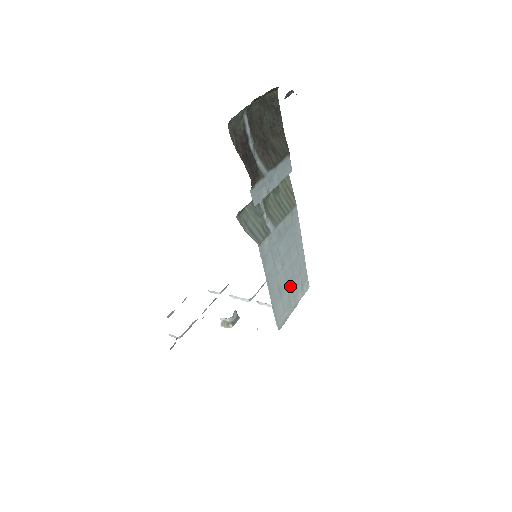
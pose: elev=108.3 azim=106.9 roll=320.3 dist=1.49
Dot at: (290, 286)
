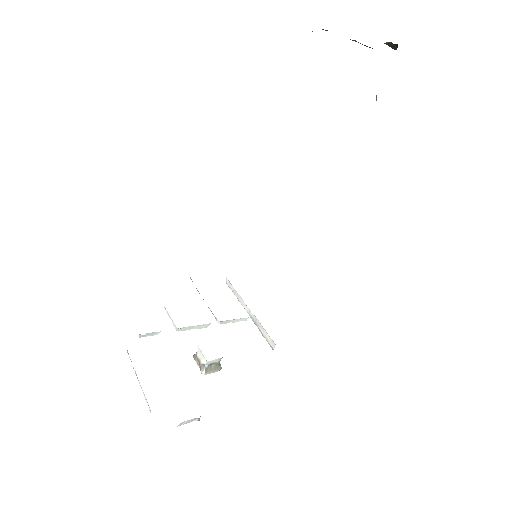
Dot at: occluded
